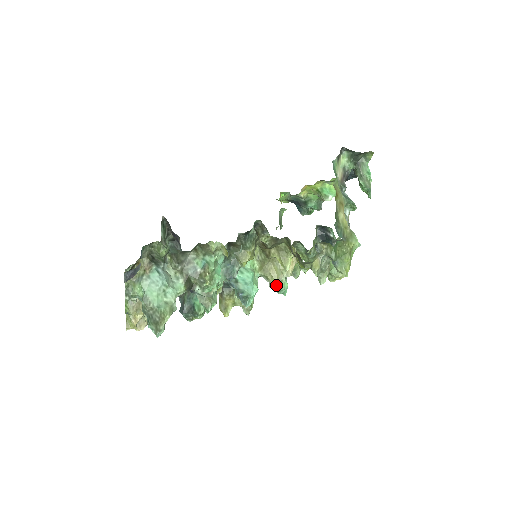
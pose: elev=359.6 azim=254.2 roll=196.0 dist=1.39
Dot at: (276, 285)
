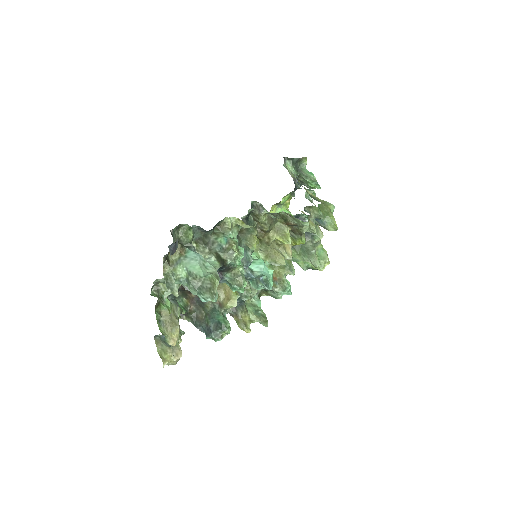
Dot at: (280, 286)
